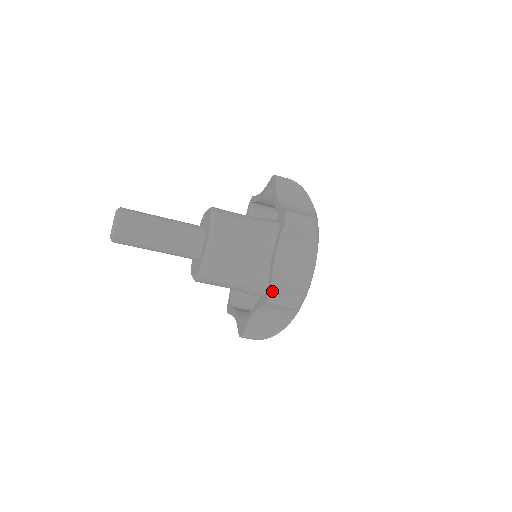
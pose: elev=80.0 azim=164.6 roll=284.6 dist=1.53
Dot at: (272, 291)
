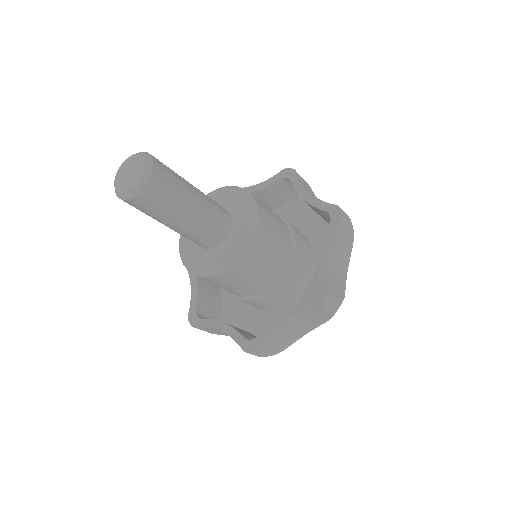
Dot at: (330, 293)
